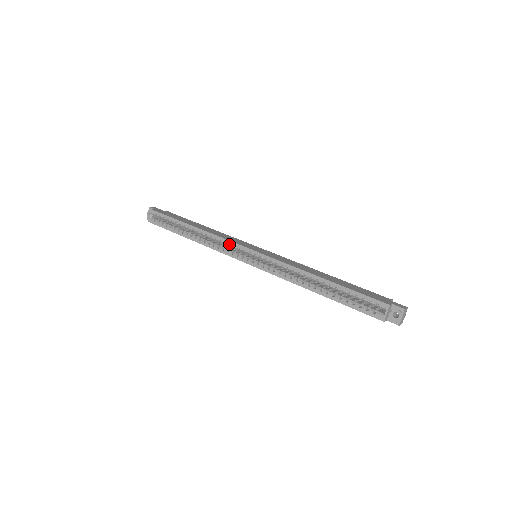
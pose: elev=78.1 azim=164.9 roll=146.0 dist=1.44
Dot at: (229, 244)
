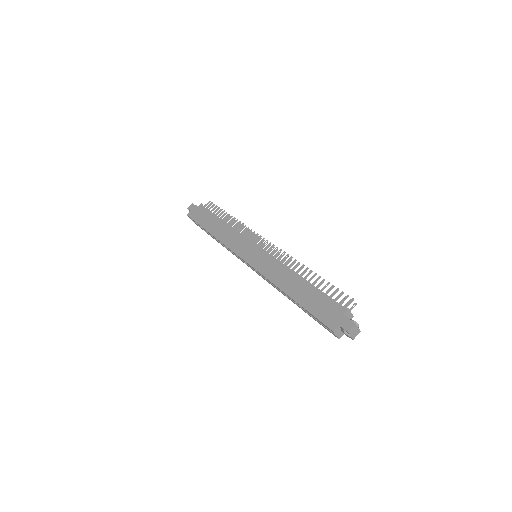
Dot at: occluded
